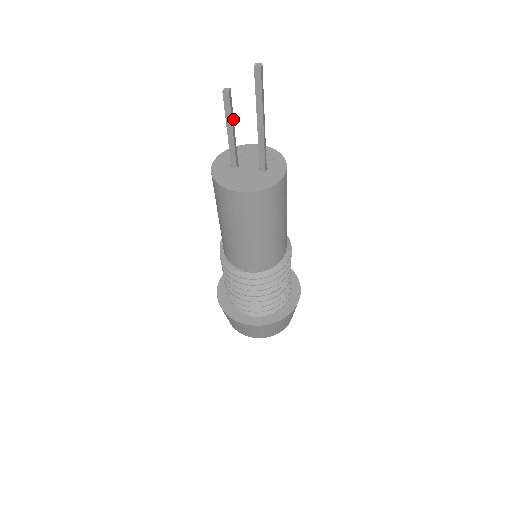
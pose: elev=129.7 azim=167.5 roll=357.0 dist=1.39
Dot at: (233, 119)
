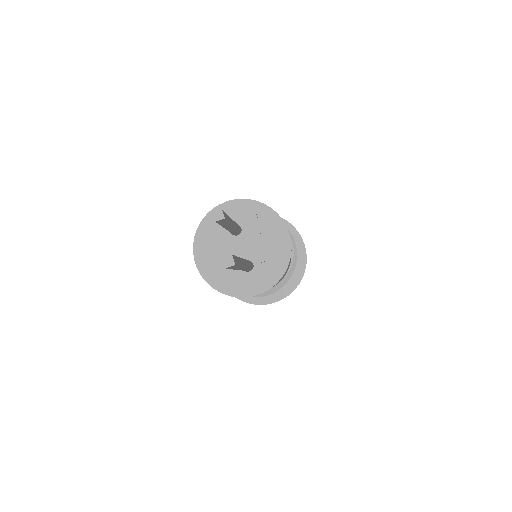
Dot at: (231, 224)
